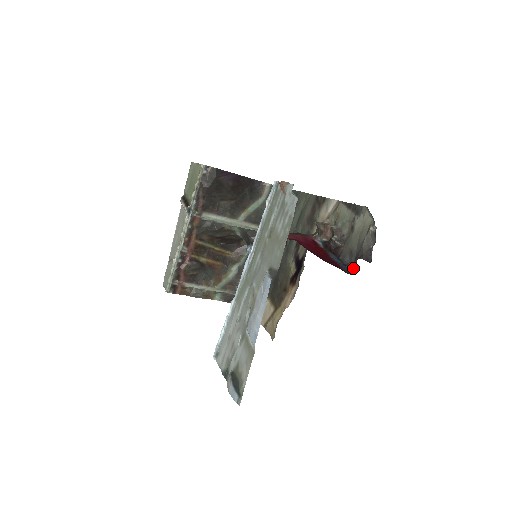
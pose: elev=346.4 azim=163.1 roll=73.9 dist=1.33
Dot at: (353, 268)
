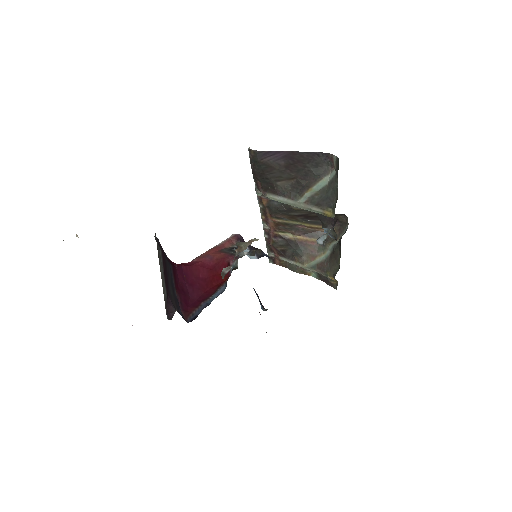
Dot at: (197, 314)
